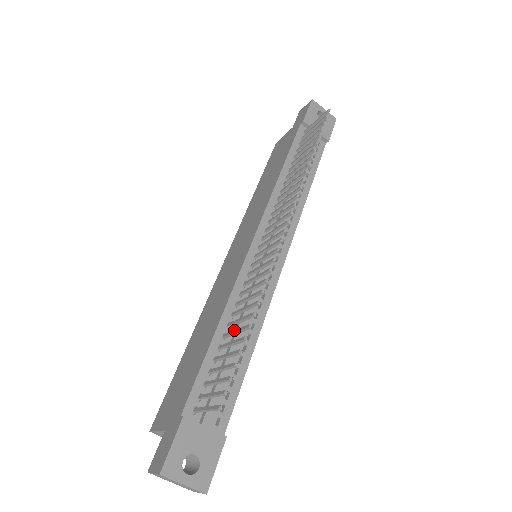
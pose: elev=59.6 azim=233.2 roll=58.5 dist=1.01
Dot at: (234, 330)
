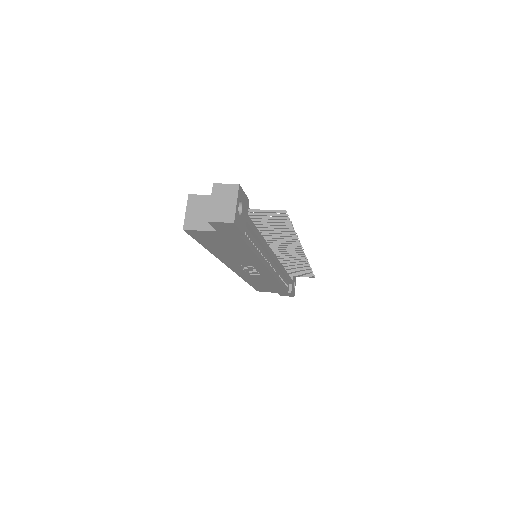
Dot at: (275, 229)
